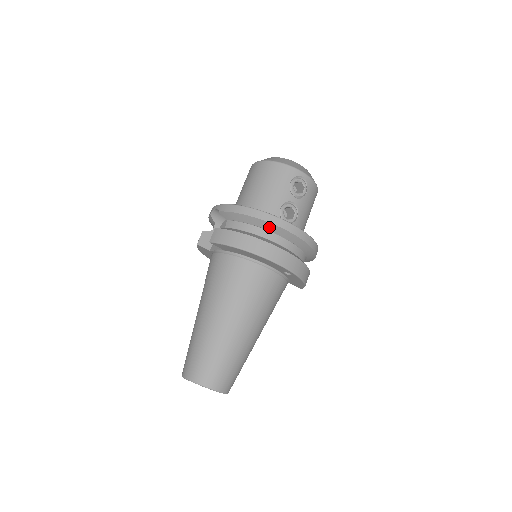
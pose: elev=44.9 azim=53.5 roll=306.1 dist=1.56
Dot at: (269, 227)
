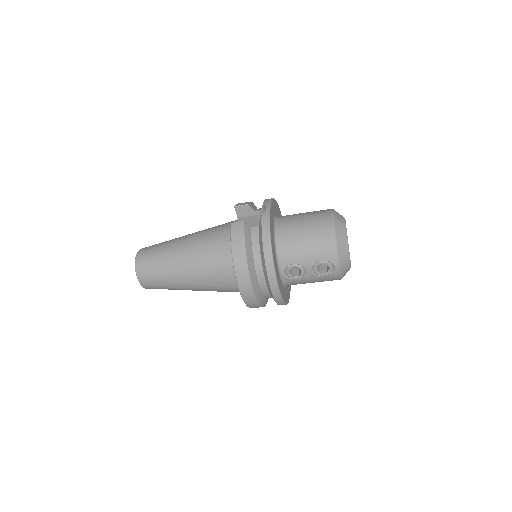
Dot at: (264, 268)
